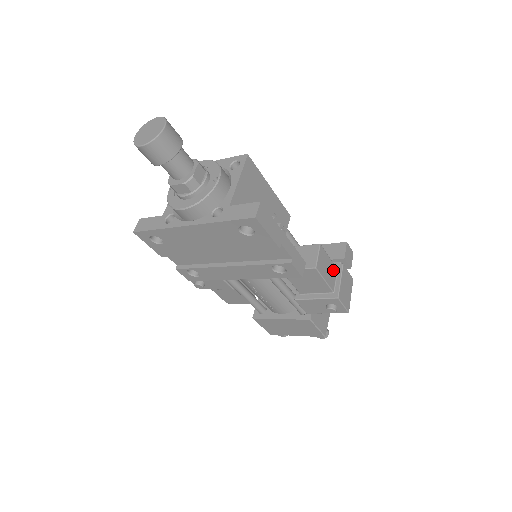
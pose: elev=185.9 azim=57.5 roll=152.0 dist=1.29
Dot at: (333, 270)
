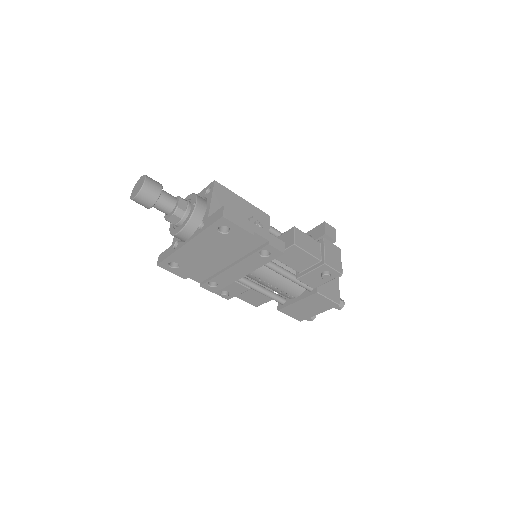
Dot at: (315, 244)
